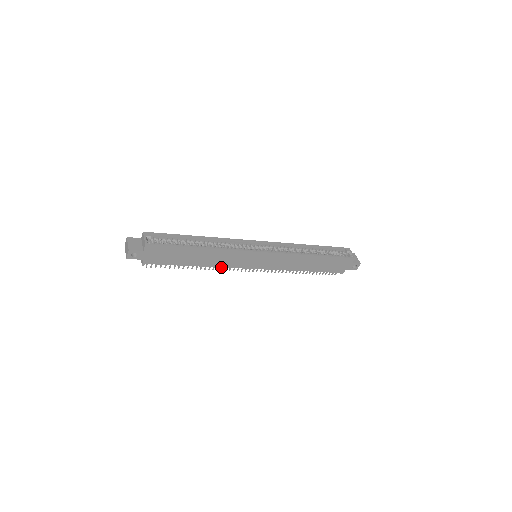
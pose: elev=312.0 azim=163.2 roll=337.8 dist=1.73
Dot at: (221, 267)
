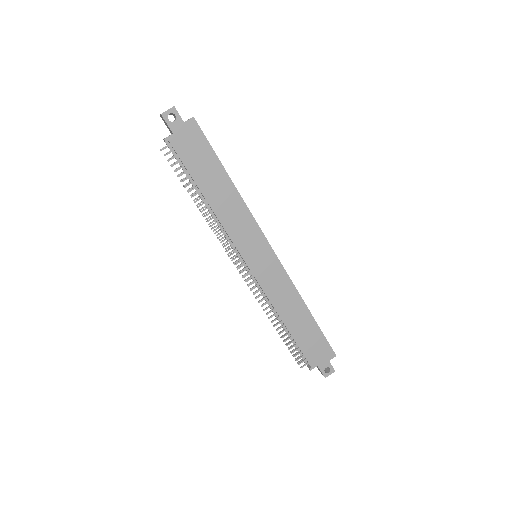
Dot at: (223, 227)
